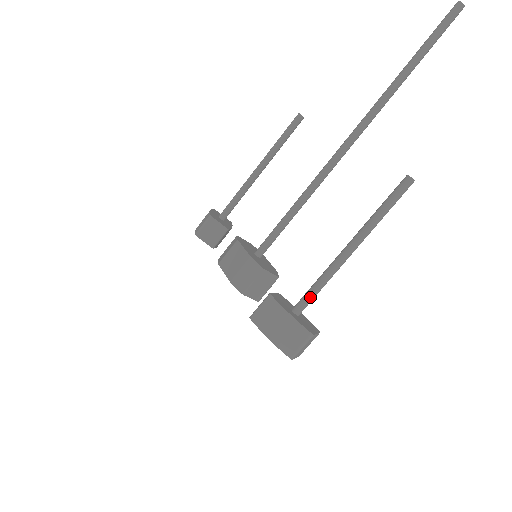
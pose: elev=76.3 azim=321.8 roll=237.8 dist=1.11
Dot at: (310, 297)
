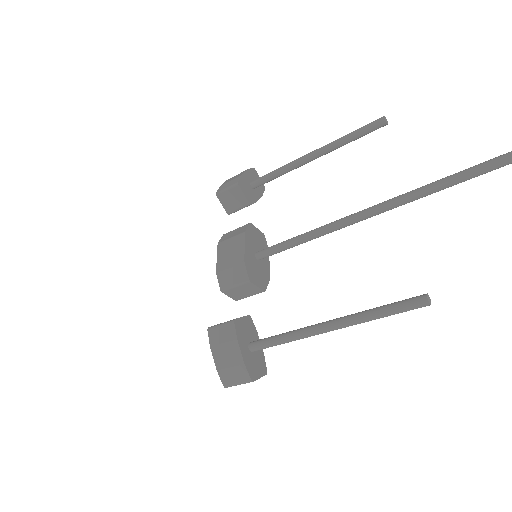
Dot at: (269, 345)
